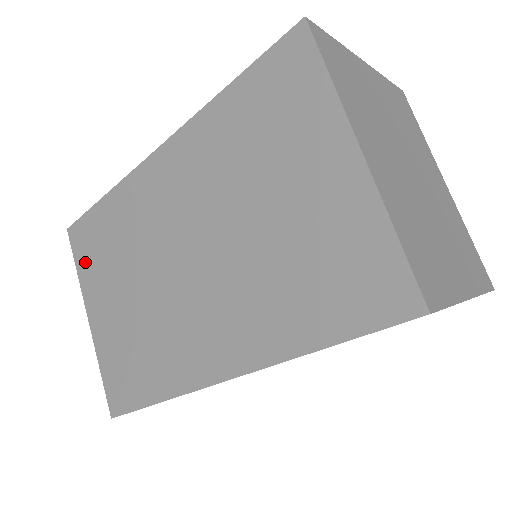
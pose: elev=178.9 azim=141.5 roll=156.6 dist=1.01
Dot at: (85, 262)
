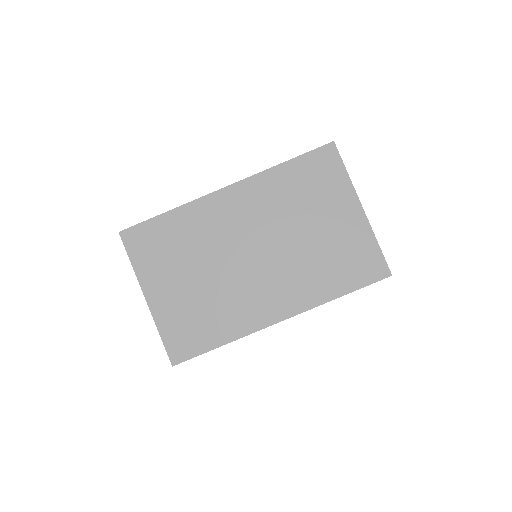
Dot at: (143, 257)
